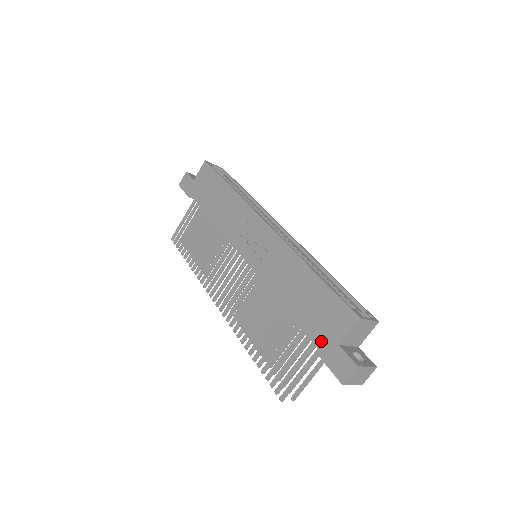
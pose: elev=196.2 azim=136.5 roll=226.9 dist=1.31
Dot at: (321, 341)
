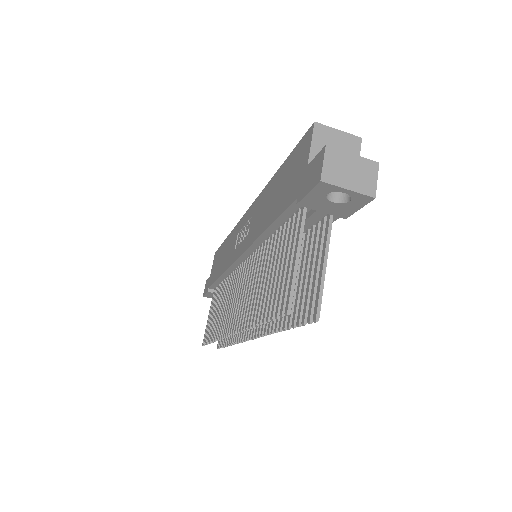
Dot at: (294, 191)
